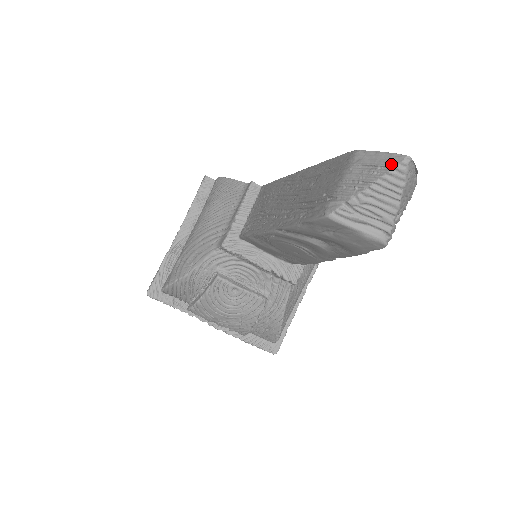
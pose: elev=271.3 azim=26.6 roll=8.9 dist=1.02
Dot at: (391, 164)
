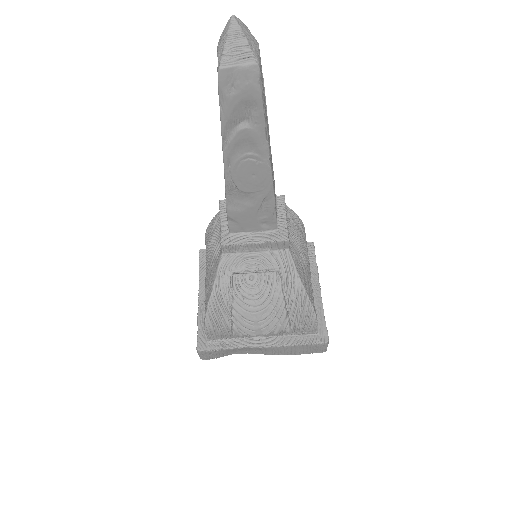
Dot at: (228, 25)
